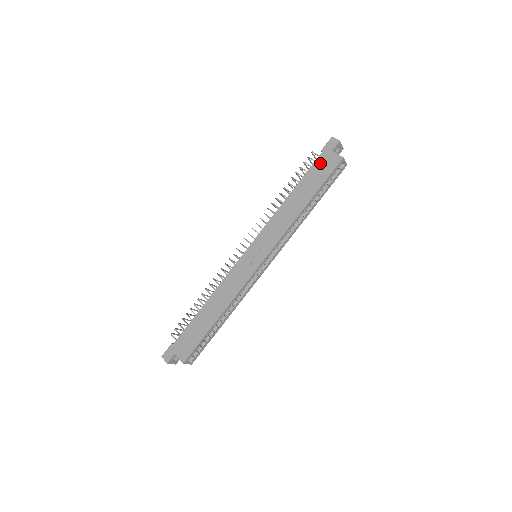
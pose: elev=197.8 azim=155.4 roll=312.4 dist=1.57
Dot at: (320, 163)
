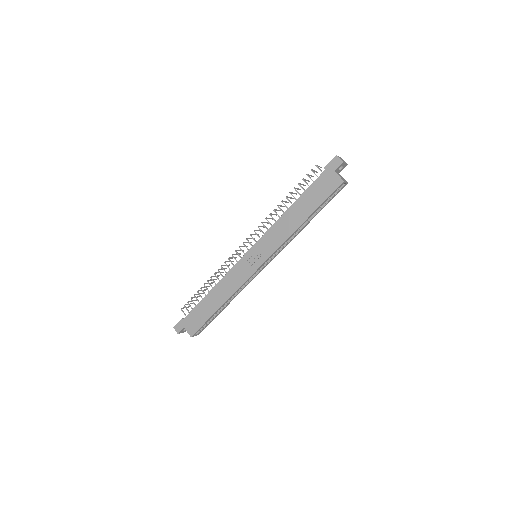
Dot at: (321, 181)
